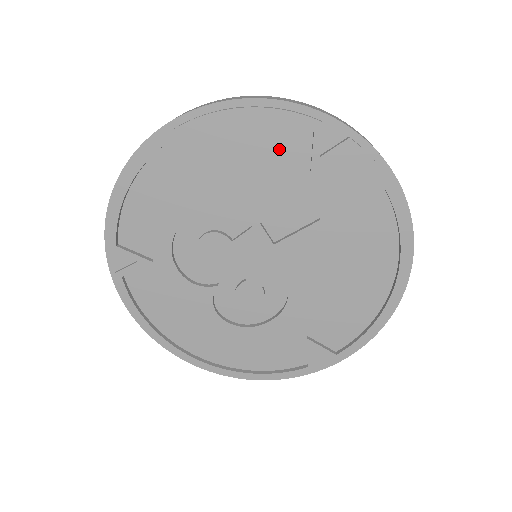
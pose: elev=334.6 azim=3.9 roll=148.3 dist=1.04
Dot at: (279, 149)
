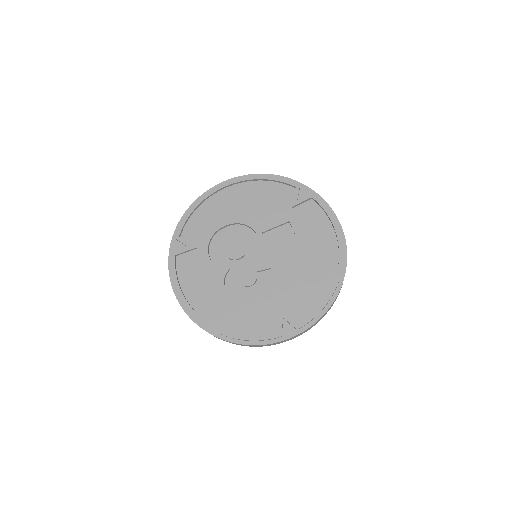
Dot at: (278, 197)
